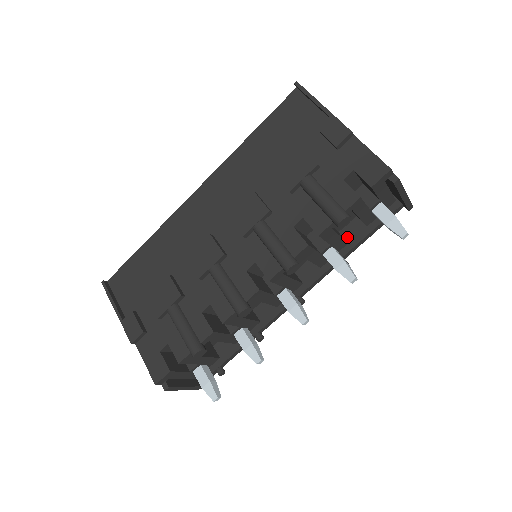
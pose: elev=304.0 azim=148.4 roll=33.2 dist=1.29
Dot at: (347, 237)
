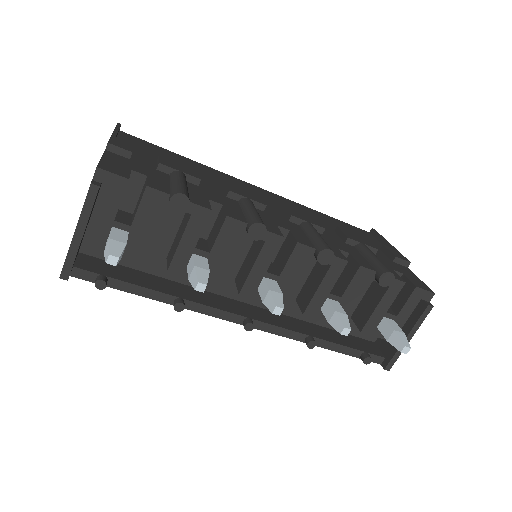
Dot at: (326, 333)
